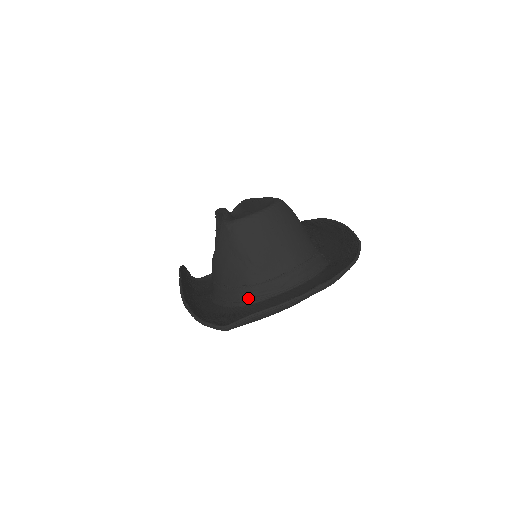
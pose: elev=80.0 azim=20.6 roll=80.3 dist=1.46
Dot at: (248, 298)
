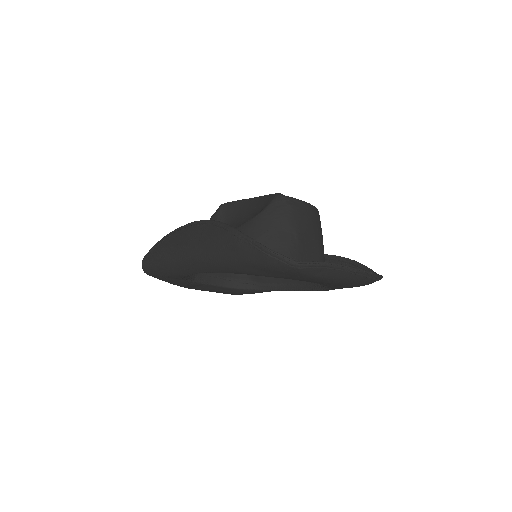
Dot at: occluded
